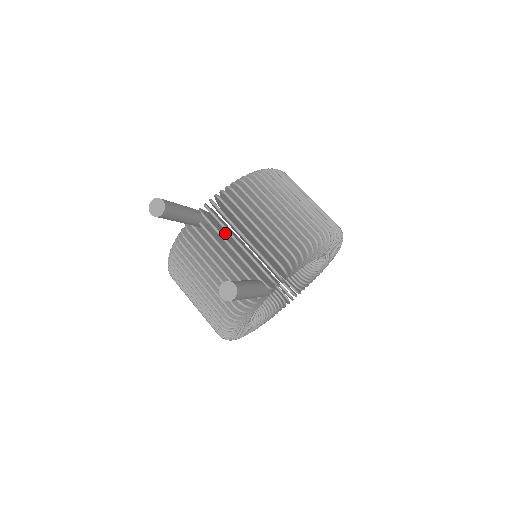
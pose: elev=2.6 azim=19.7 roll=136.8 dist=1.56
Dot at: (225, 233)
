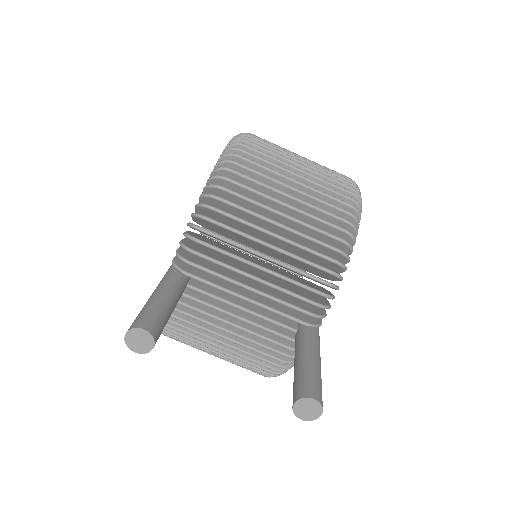
Dot at: occluded
